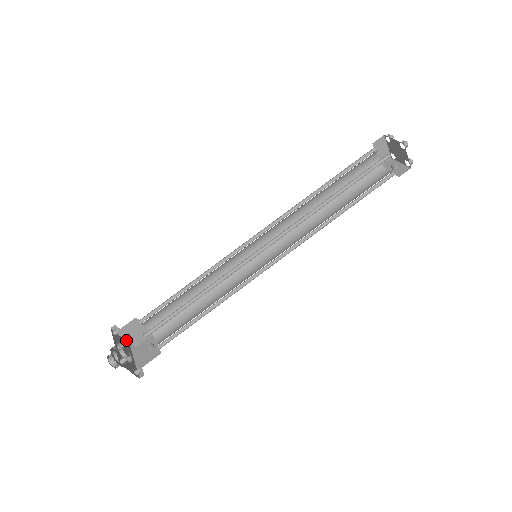
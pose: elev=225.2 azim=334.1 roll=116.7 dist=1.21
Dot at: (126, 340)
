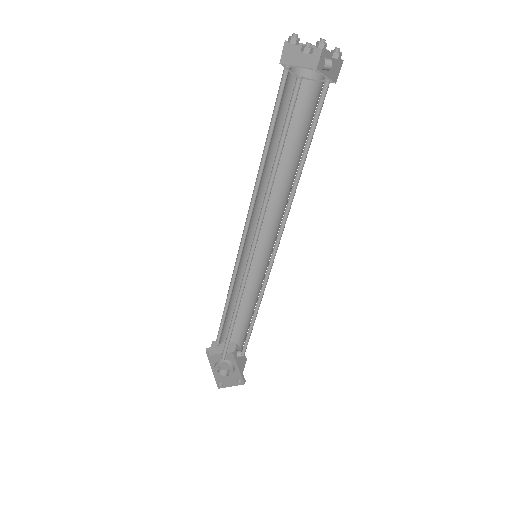
Dot at: occluded
